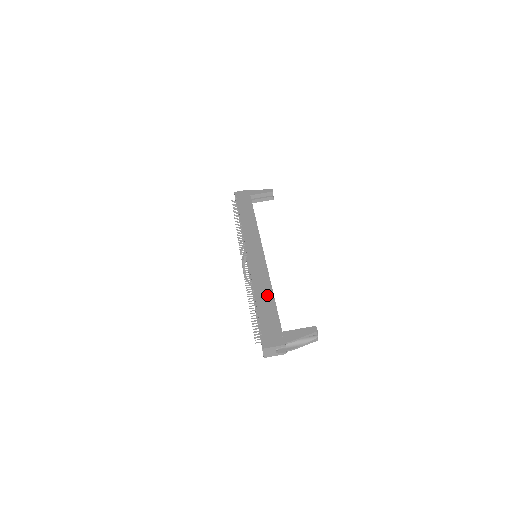
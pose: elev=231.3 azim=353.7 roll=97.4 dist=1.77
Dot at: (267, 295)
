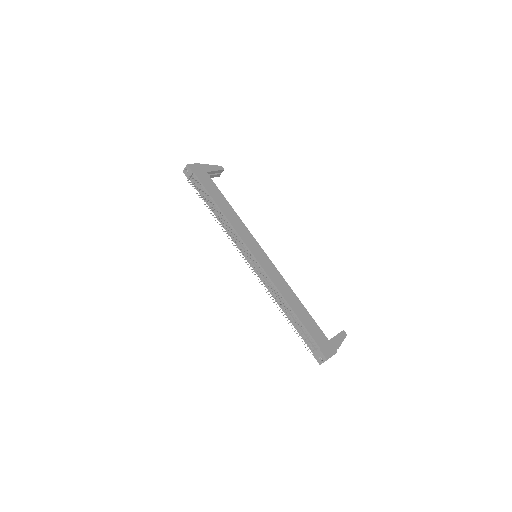
Dot at: (298, 304)
